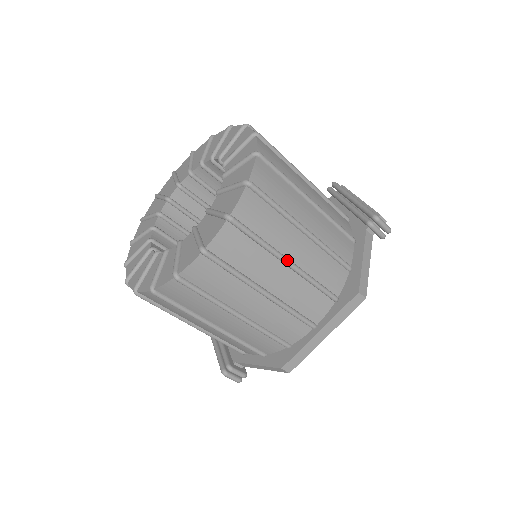
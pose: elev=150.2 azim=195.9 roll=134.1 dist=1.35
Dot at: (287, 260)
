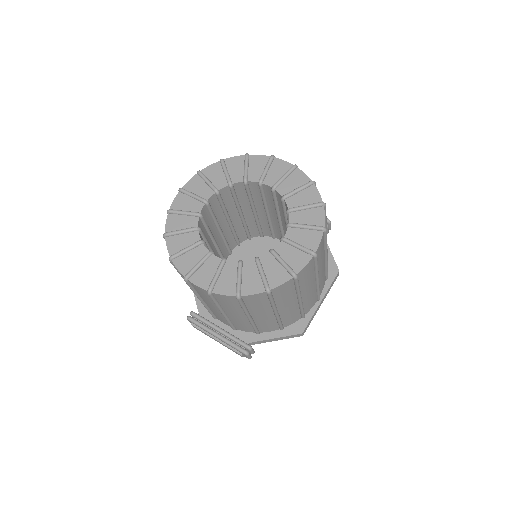
Dot at: (327, 255)
